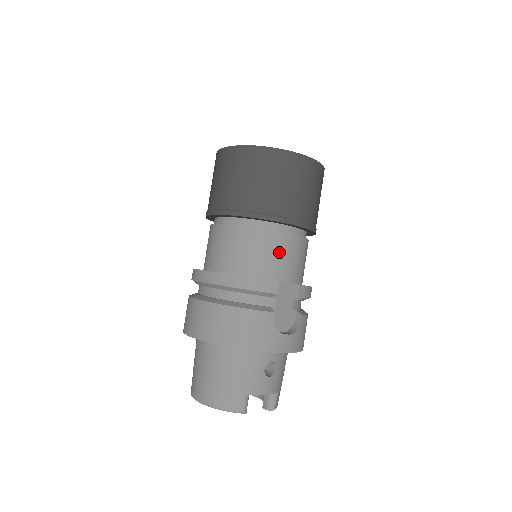
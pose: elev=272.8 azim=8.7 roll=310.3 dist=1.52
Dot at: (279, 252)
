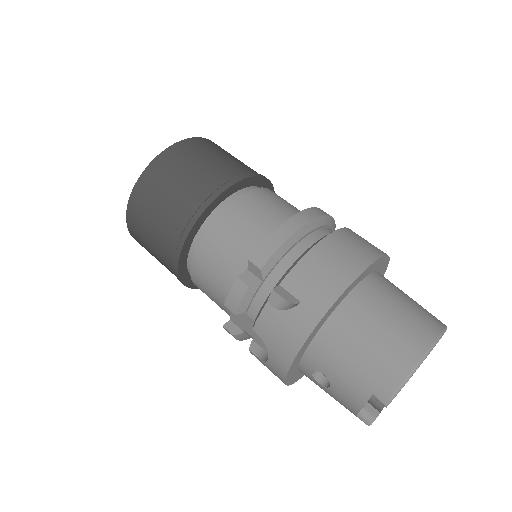
Dot at: occluded
